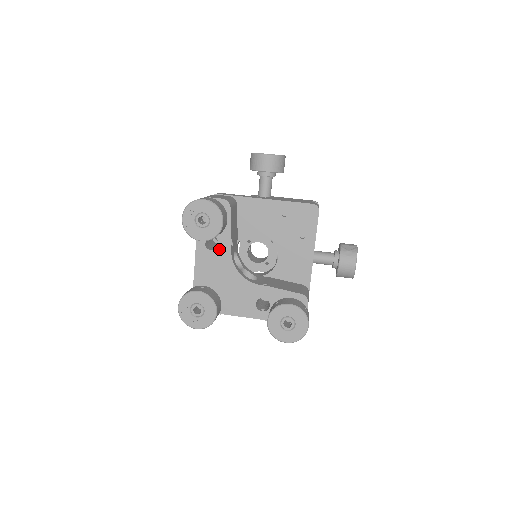
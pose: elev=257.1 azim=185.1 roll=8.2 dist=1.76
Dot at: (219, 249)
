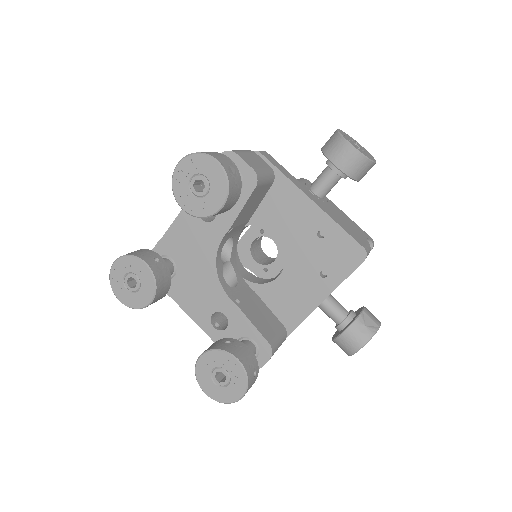
Dot at: (211, 225)
